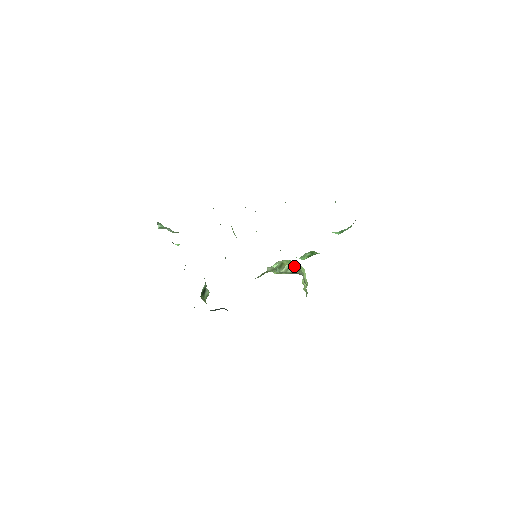
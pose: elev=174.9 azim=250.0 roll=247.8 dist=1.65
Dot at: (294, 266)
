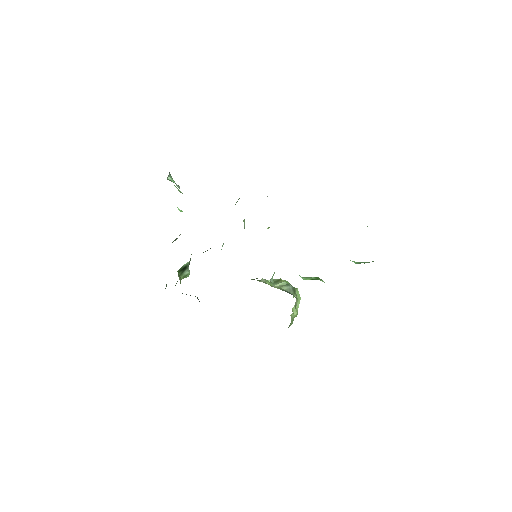
Dot at: (291, 286)
